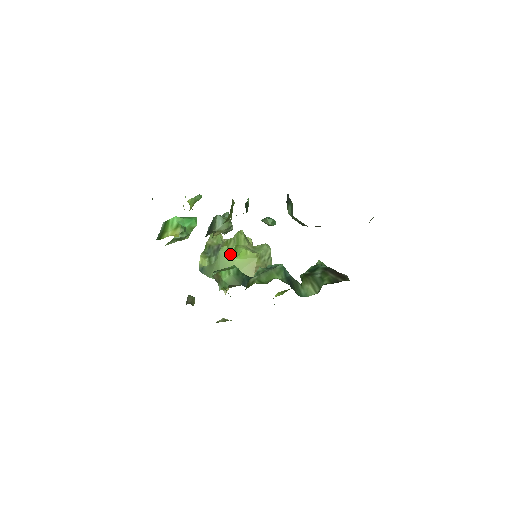
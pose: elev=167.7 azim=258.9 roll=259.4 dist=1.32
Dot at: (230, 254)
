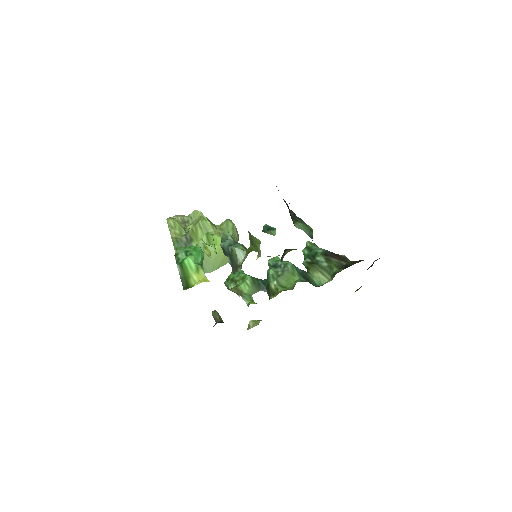
Dot at: (209, 247)
